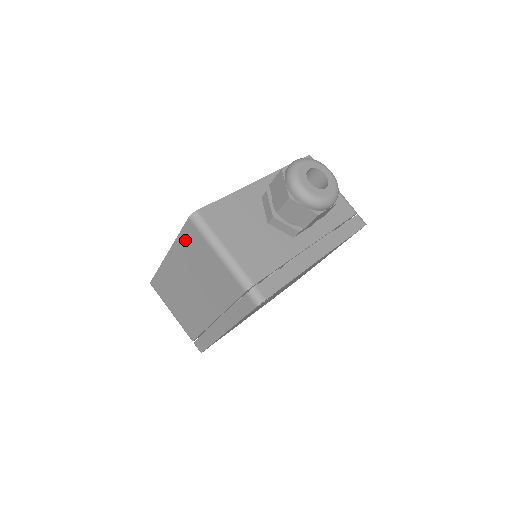
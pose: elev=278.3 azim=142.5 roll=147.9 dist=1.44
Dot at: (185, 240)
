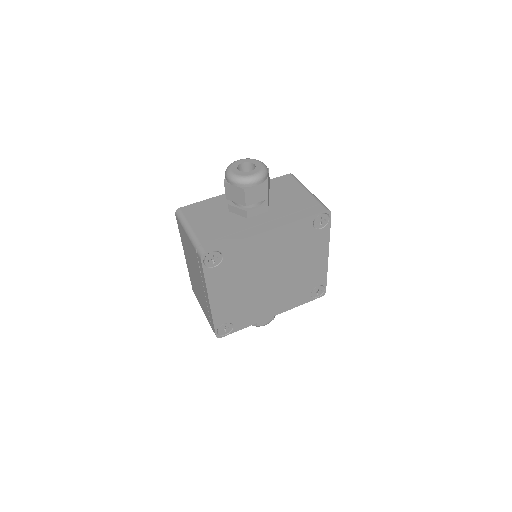
Dot at: (181, 234)
